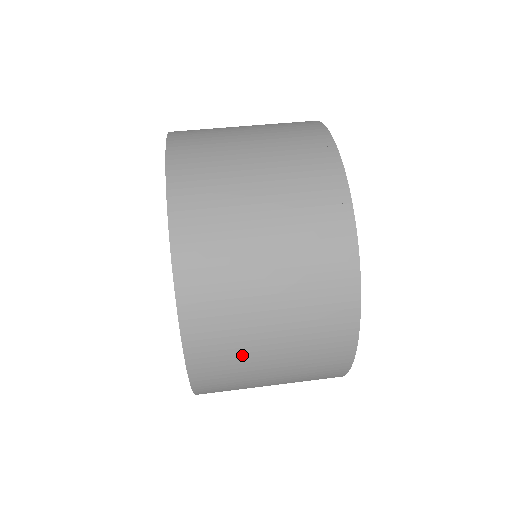
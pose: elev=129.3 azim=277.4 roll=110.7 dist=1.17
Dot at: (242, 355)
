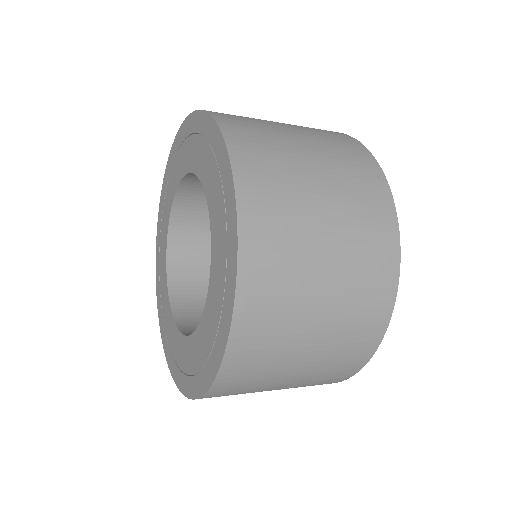
Dot at: (282, 154)
